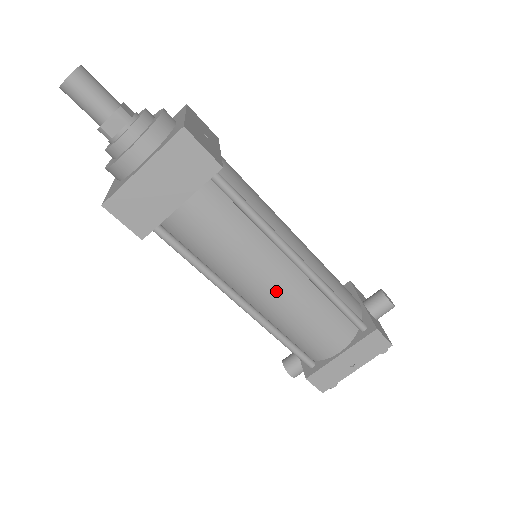
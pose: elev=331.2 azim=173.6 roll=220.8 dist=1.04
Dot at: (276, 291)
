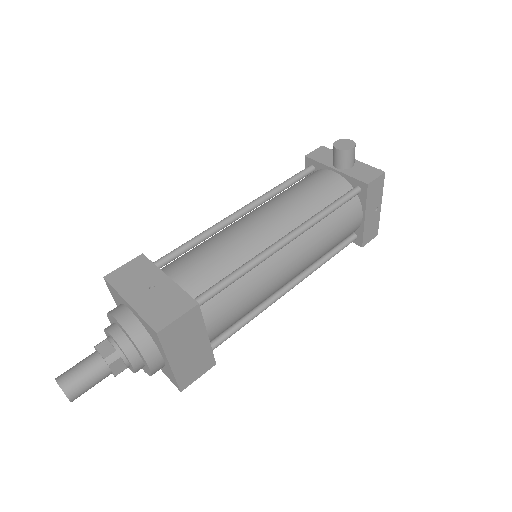
Dot at: (298, 264)
